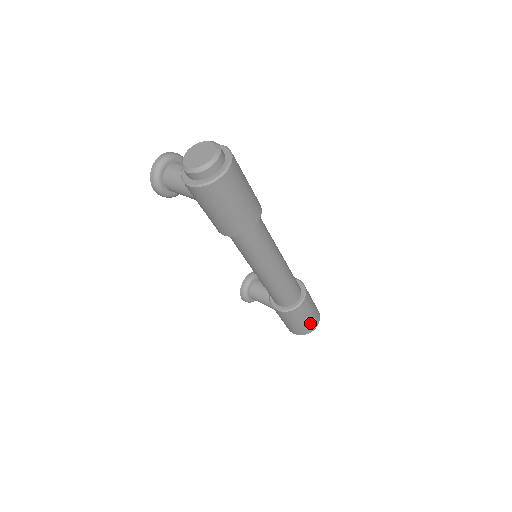
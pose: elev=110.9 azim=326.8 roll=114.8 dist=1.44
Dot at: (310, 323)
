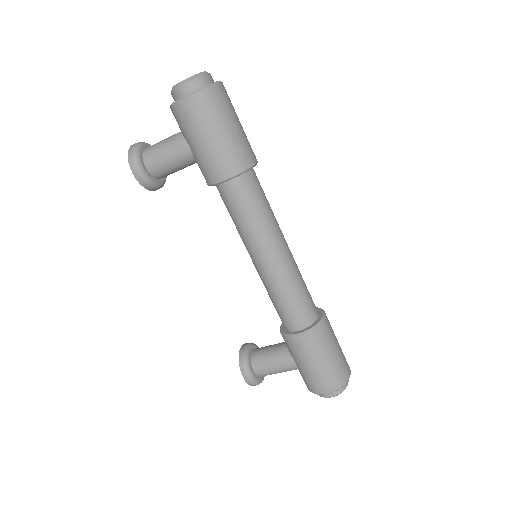
Dot at: (341, 362)
